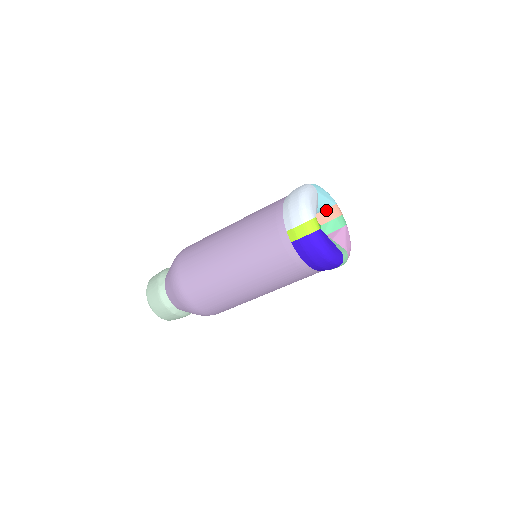
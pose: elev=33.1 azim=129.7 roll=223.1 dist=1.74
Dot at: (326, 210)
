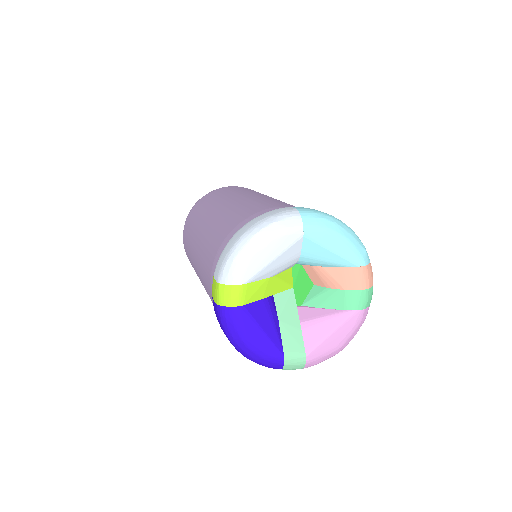
Dot at: (328, 268)
